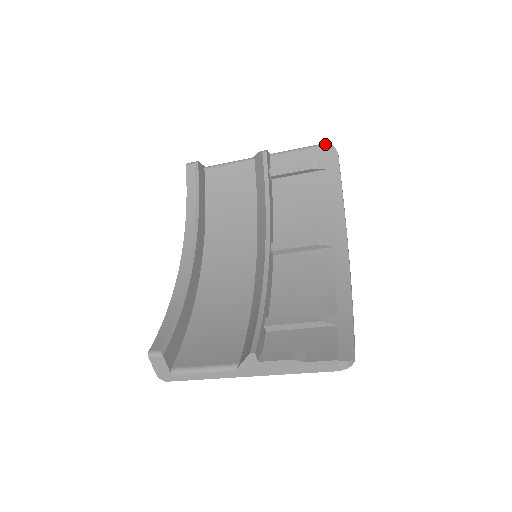
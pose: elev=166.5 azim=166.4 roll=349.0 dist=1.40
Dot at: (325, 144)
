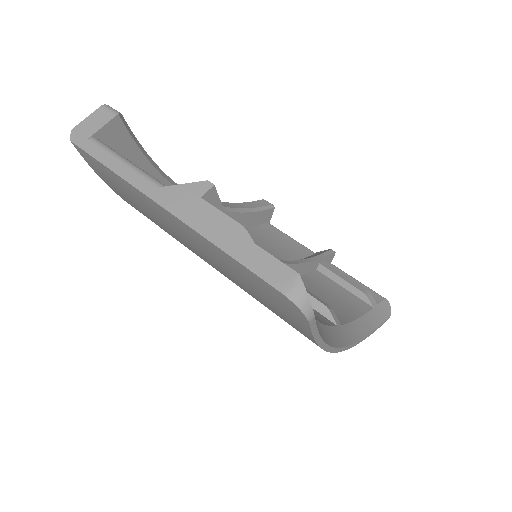
Dot at: (386, 299)
